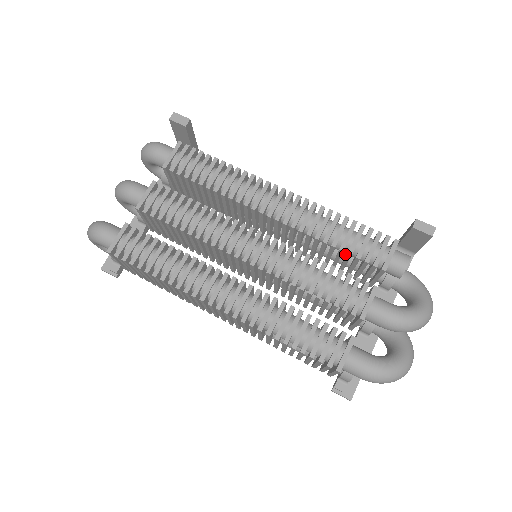
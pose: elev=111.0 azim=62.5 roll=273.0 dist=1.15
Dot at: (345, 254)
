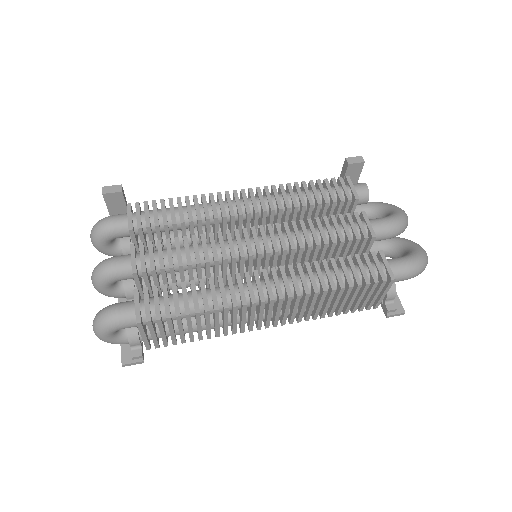
Dot at: occluded
